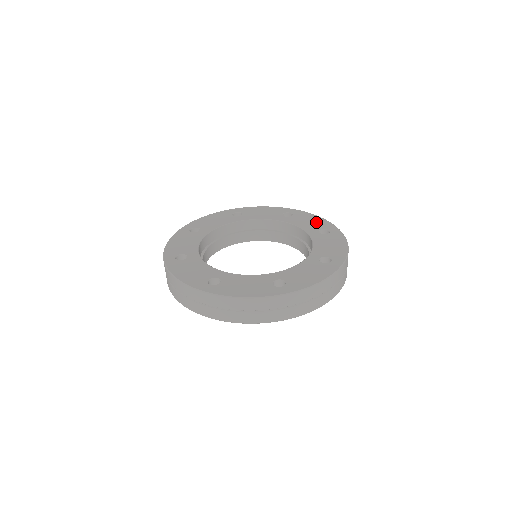
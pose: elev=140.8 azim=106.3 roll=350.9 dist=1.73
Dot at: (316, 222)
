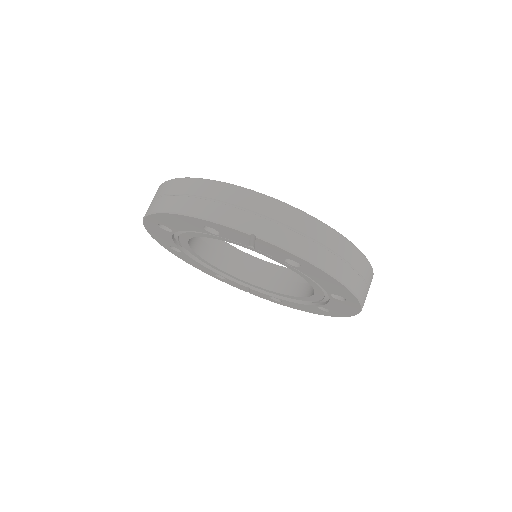
Dot at: occluded
